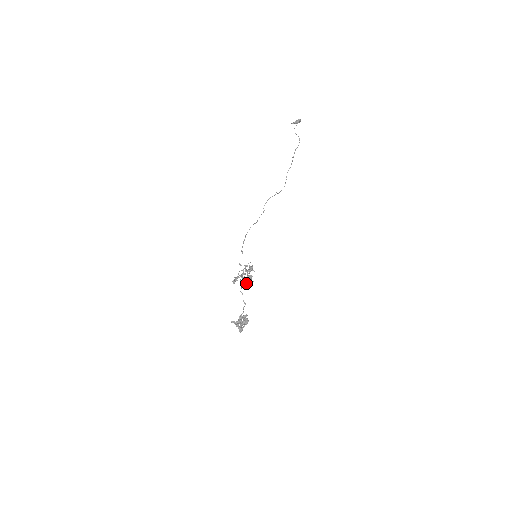
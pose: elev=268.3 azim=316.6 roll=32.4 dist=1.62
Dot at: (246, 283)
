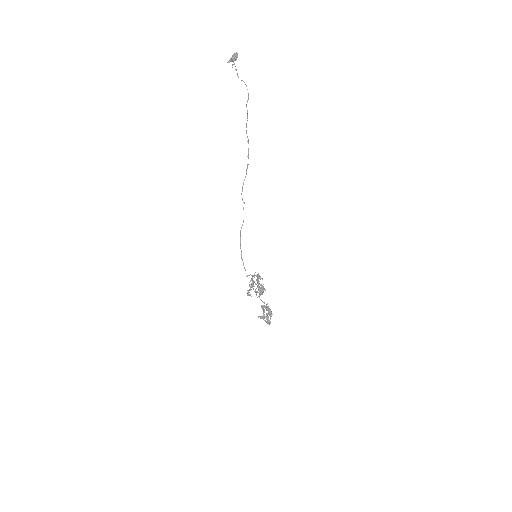
Dot at: (260, 294)
